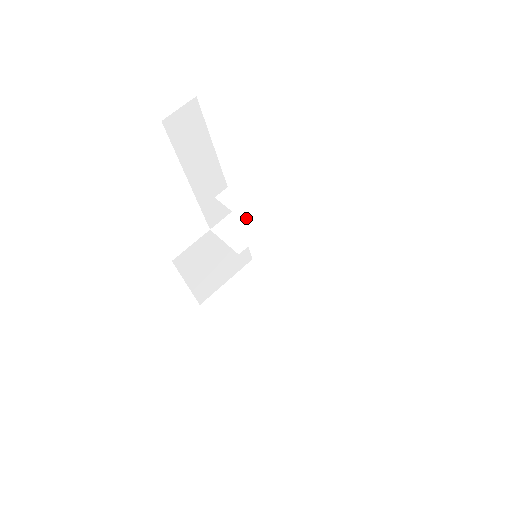
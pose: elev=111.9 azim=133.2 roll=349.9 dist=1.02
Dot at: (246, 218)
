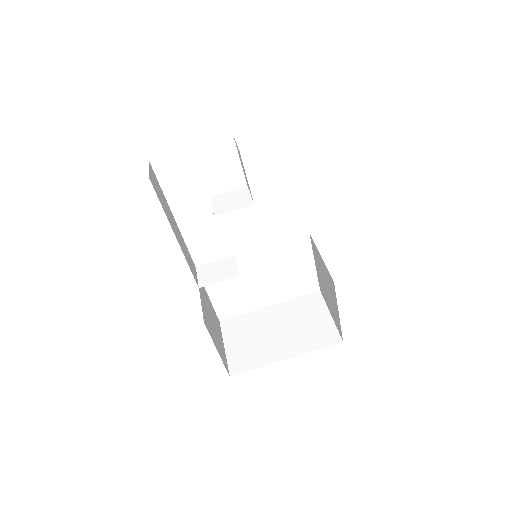
Dot at: (250, 203)
